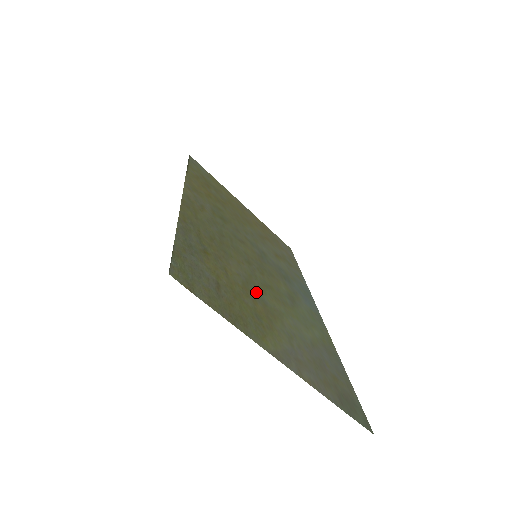
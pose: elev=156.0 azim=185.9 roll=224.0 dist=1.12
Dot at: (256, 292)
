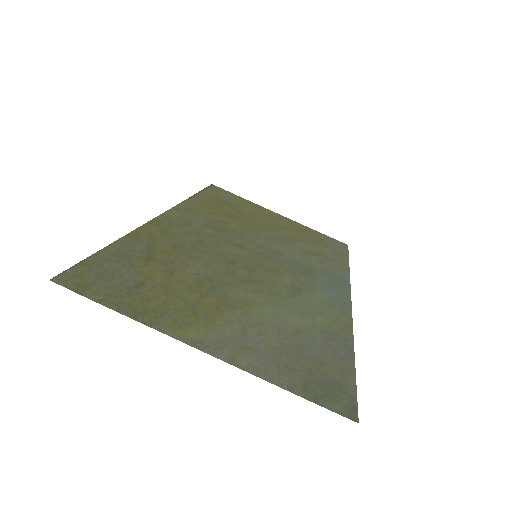
Dot at: (218, 287)
